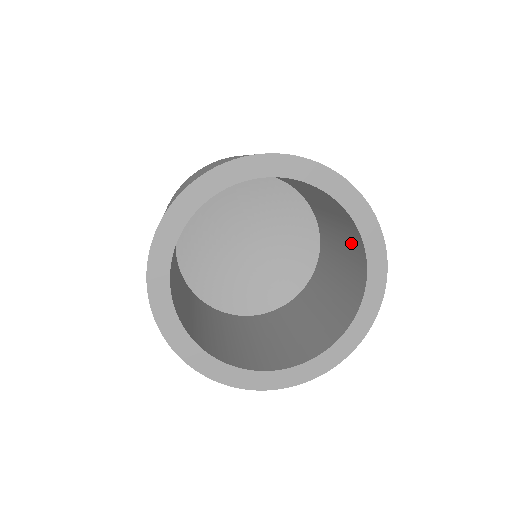
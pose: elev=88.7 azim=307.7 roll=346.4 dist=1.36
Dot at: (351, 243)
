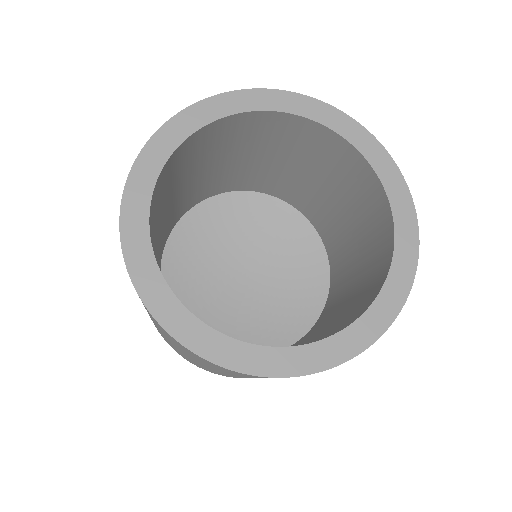
Dot at: (370, 219)
